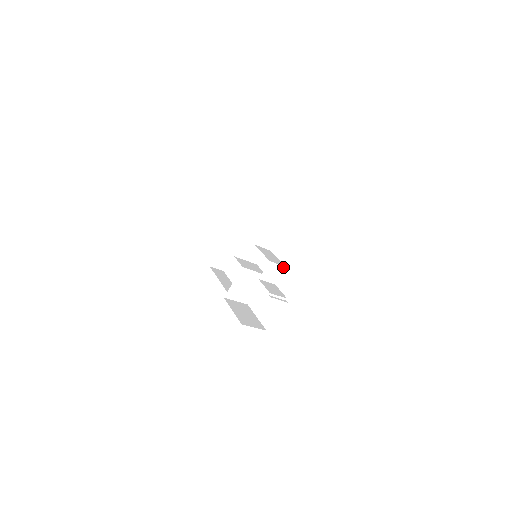
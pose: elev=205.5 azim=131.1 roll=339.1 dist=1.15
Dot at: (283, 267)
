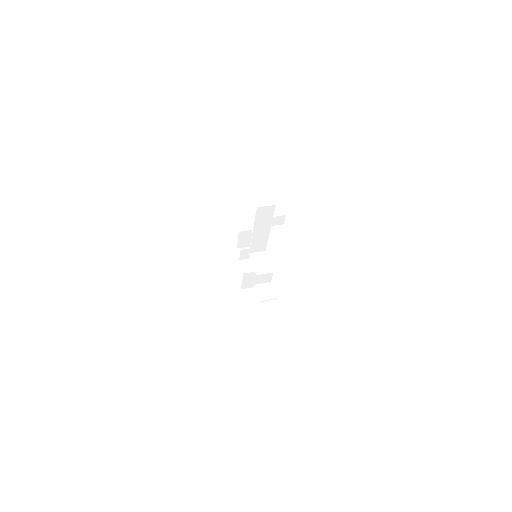
Dot at: (270, 273)
